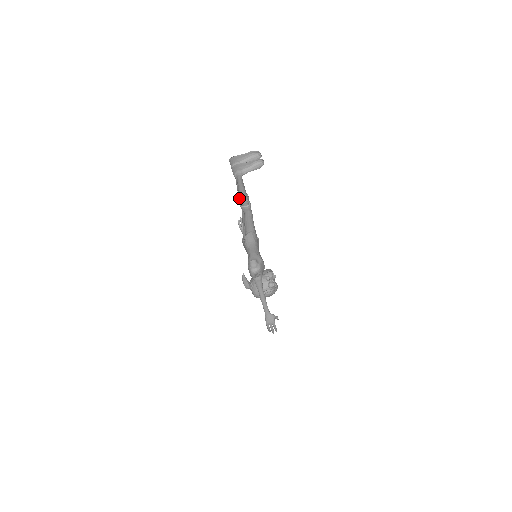
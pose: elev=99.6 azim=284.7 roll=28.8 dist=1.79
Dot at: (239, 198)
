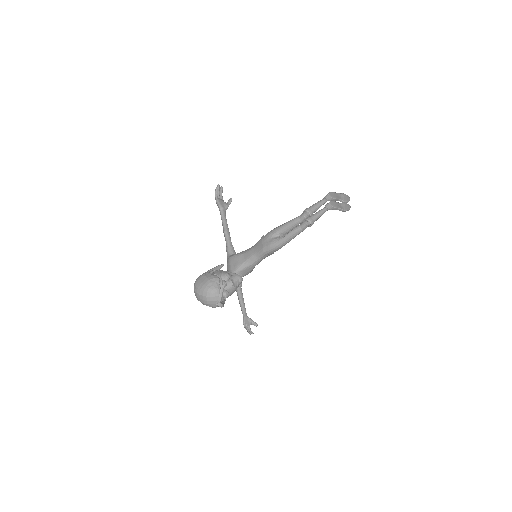
Dot at: occluded
